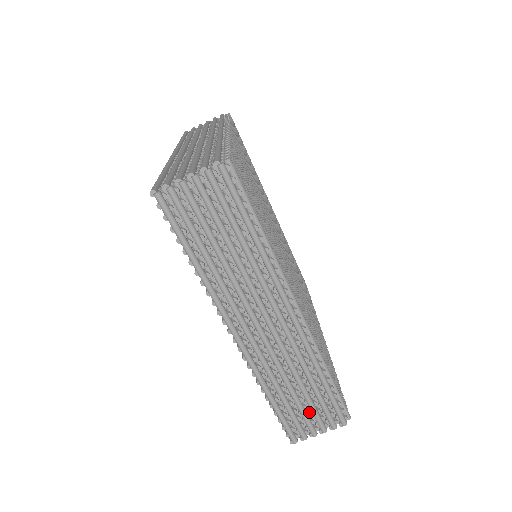
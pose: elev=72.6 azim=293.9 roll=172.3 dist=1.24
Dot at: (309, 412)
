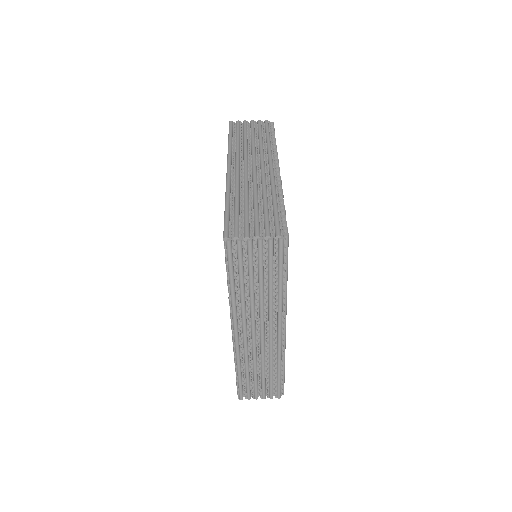
Dot at: (259, 385)
